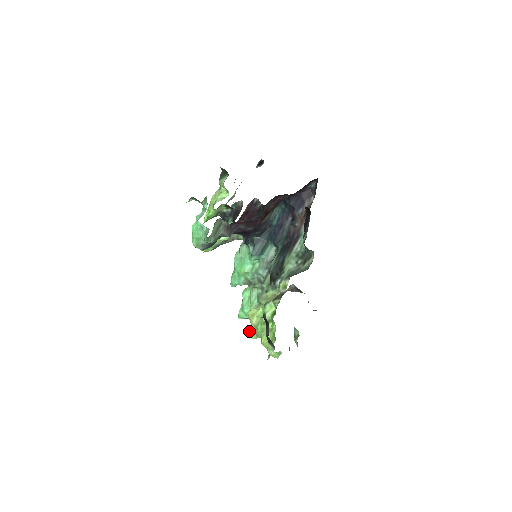
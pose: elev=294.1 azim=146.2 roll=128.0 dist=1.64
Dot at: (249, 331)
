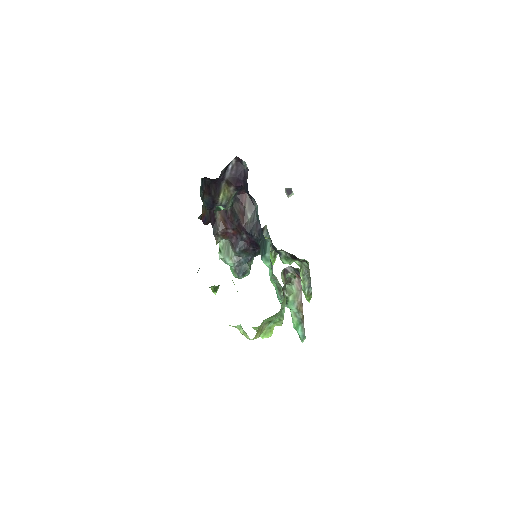
Dot at: occluded
